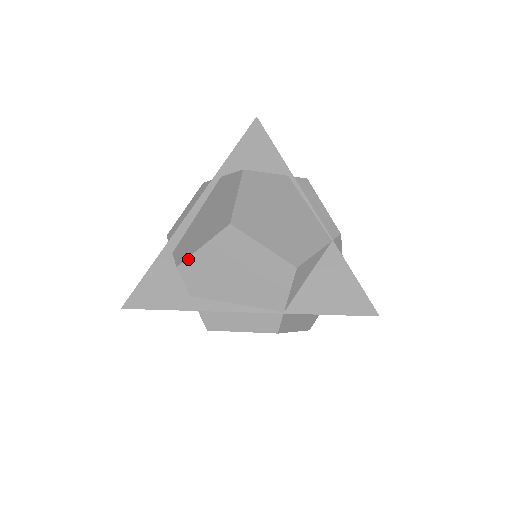
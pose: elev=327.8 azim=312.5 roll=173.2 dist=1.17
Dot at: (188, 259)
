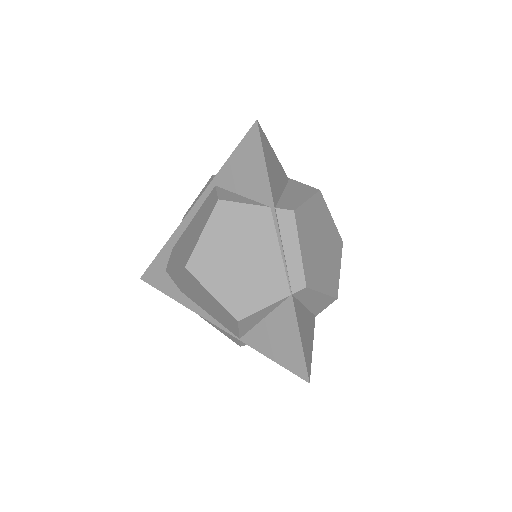
Dot at: (170, 270)
